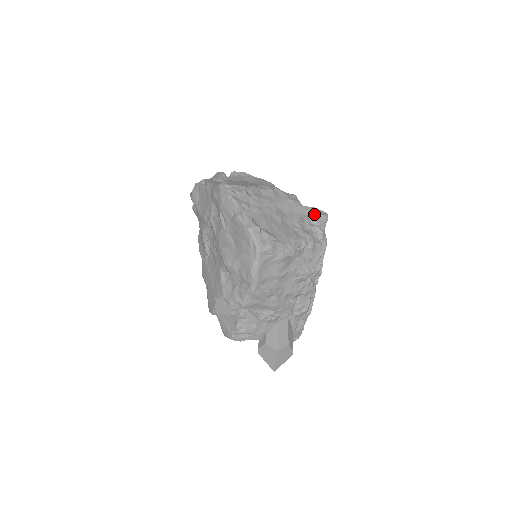
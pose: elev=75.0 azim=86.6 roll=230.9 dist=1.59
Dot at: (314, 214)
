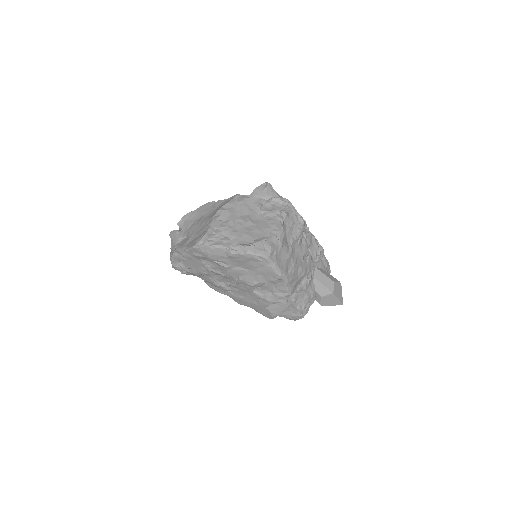
Dot at: (261, 193)
